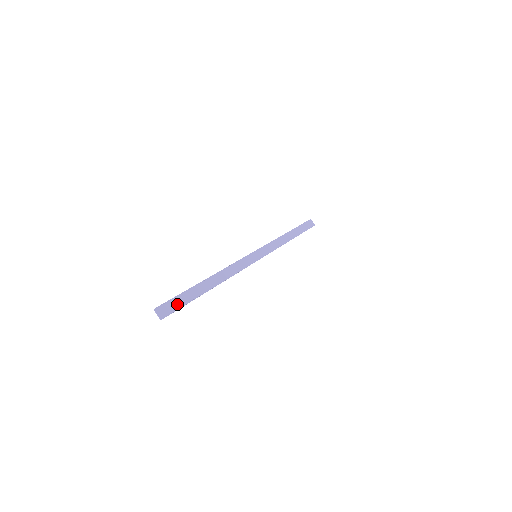
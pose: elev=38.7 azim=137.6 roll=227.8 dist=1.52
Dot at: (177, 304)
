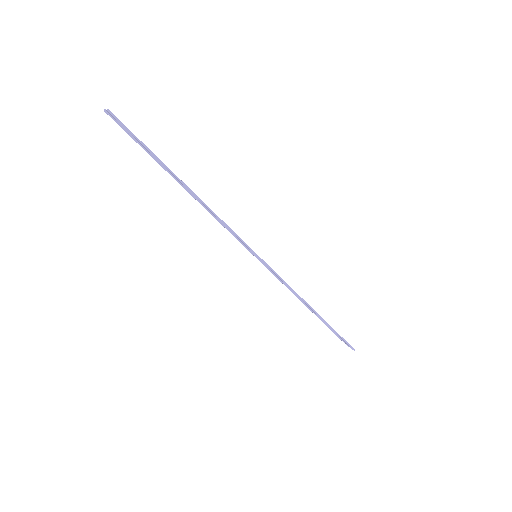
Dot at: (134, 137)
